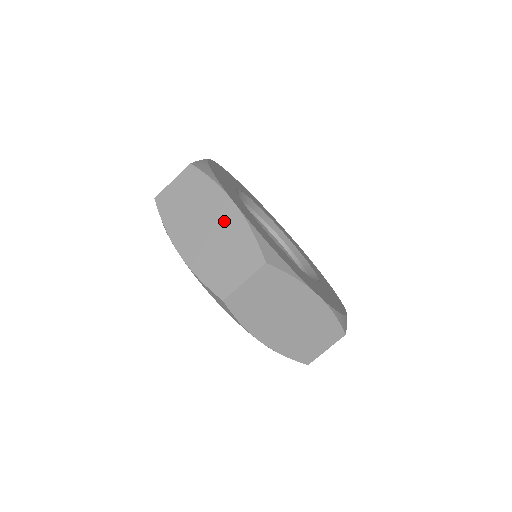
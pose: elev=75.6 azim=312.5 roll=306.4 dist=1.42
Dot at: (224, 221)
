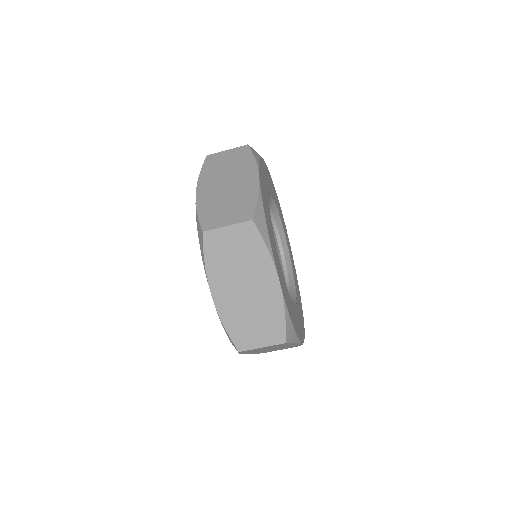
Dot at: (243, 184)
